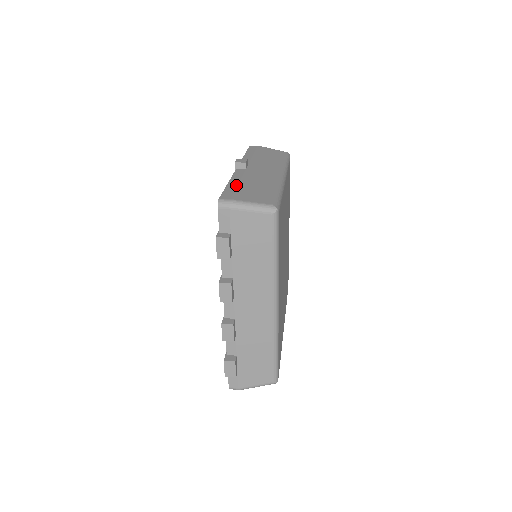
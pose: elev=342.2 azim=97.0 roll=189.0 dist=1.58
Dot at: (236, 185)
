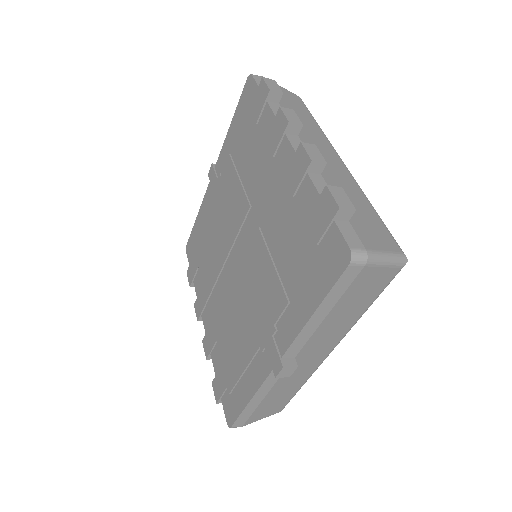
Dot at: occluded
